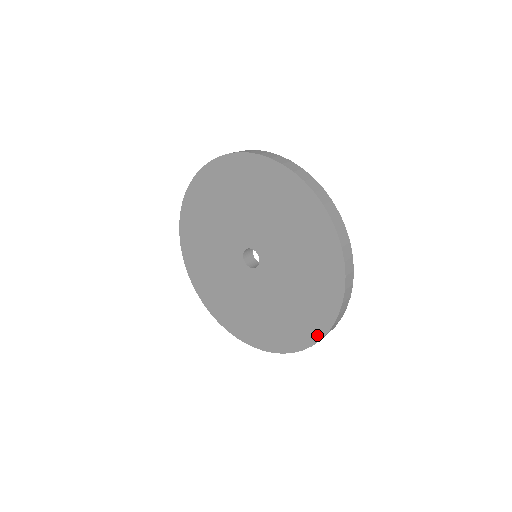
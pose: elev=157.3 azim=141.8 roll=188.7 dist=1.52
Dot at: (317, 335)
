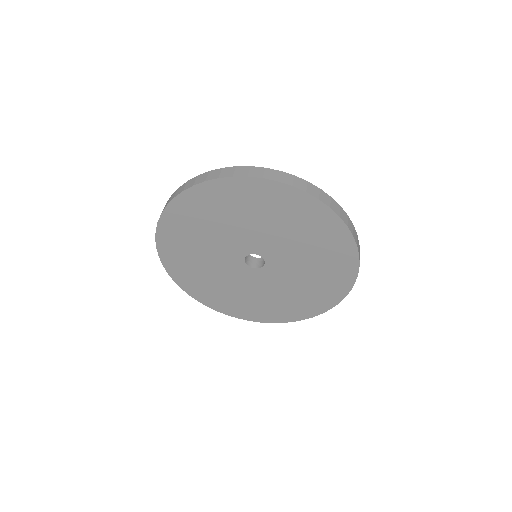
Dot at: (302, 317)
